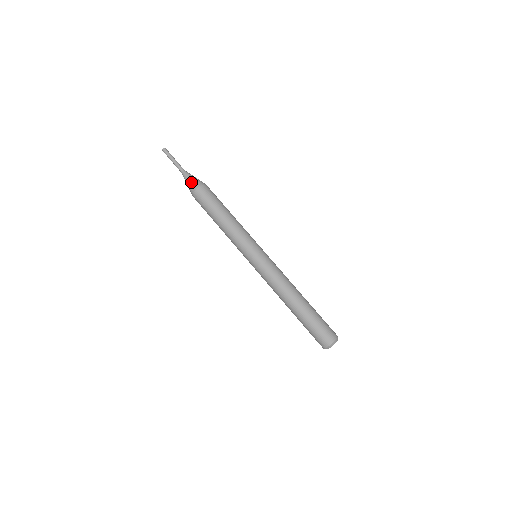
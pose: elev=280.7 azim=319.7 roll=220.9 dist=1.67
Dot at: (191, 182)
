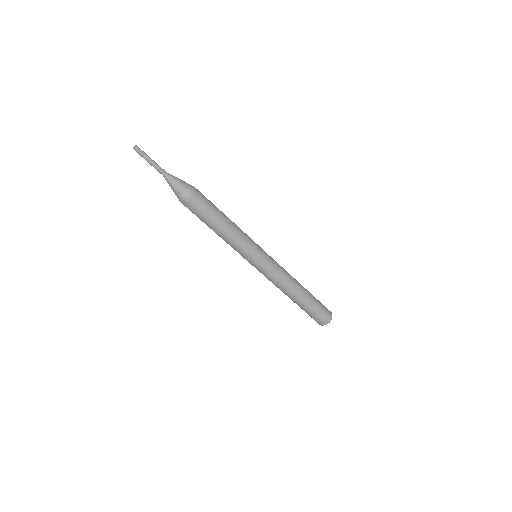
Dot at: (177, 191)
